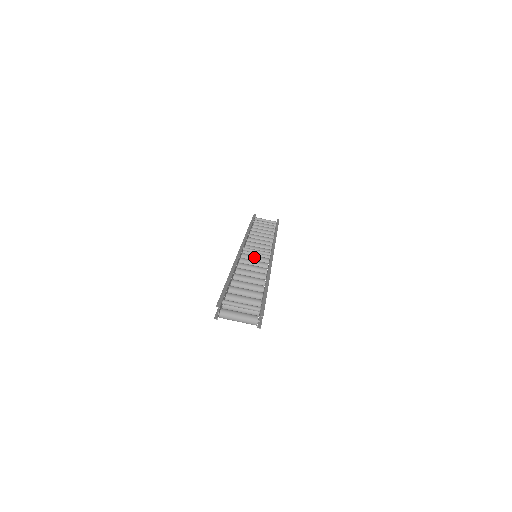
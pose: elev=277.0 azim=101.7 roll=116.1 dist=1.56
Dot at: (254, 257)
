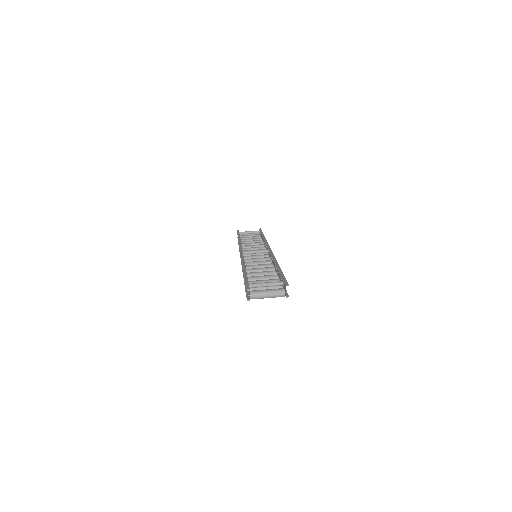
Dot at: (255, 256)
